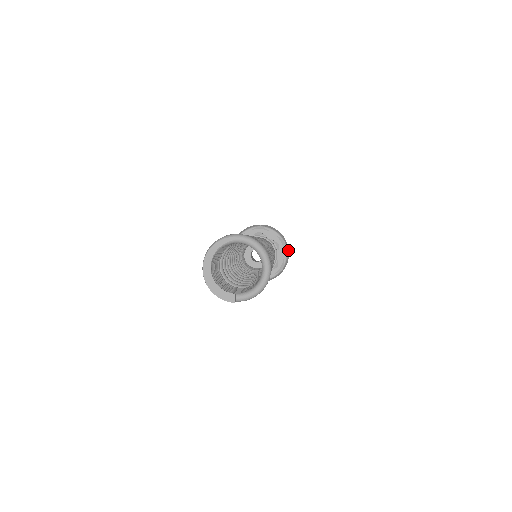
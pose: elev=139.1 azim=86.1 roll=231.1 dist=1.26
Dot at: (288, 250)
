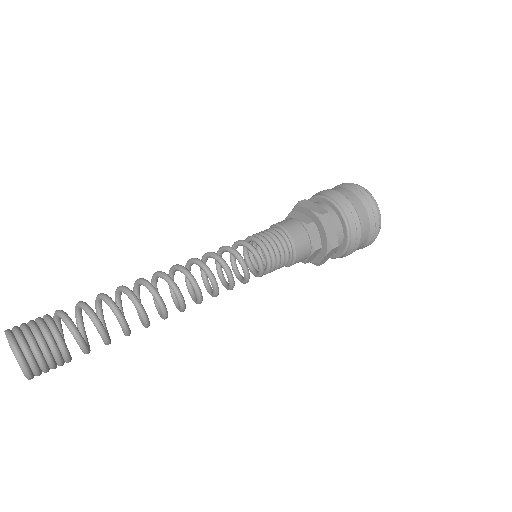
Dot at: (352, 249)
